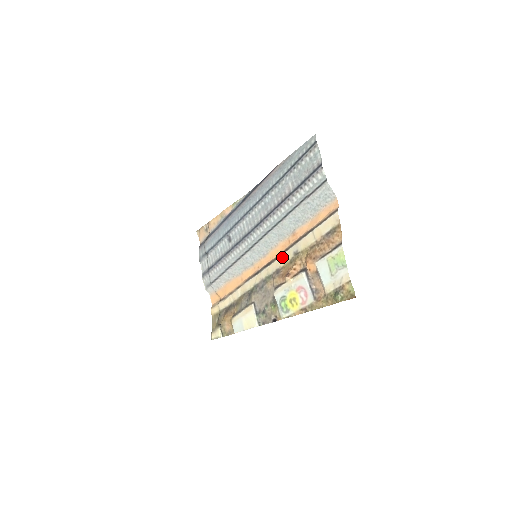
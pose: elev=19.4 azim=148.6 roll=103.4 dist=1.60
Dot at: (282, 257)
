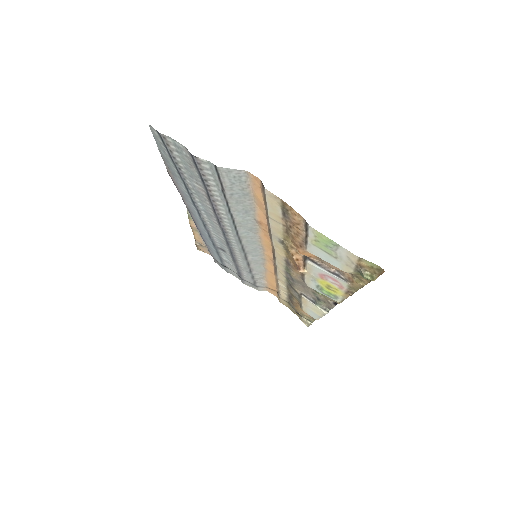
Dot at: (275, 249)
